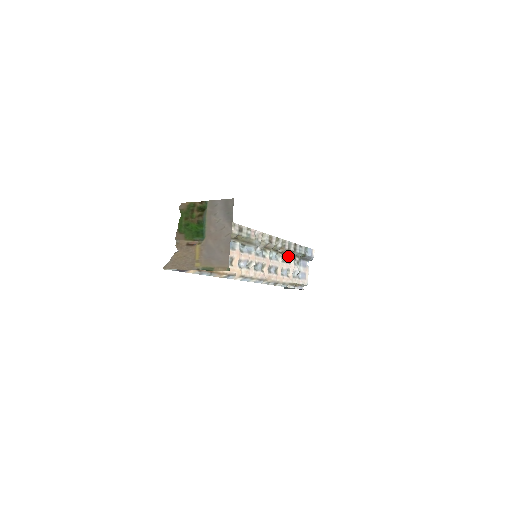
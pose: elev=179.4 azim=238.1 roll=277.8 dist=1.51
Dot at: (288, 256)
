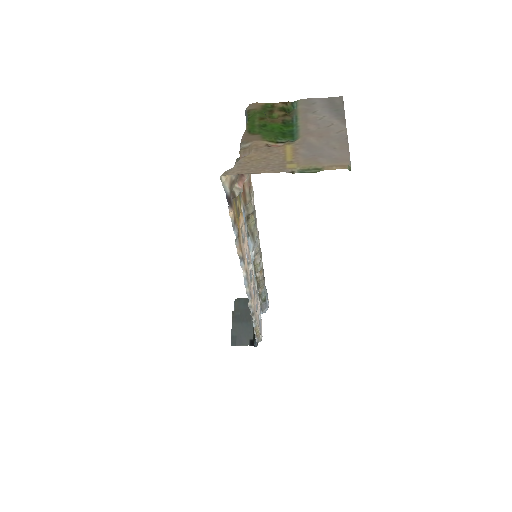
Dot at: (259, 288)
